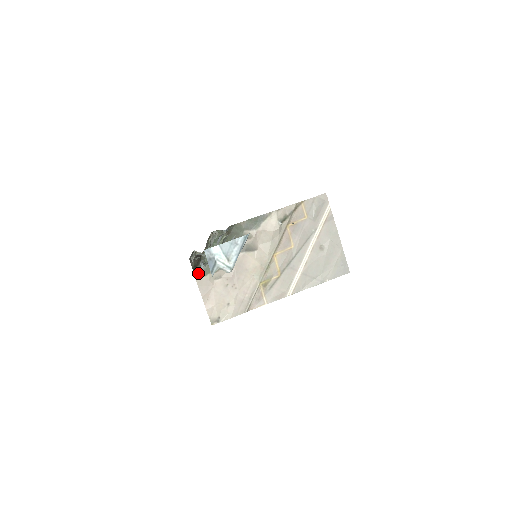
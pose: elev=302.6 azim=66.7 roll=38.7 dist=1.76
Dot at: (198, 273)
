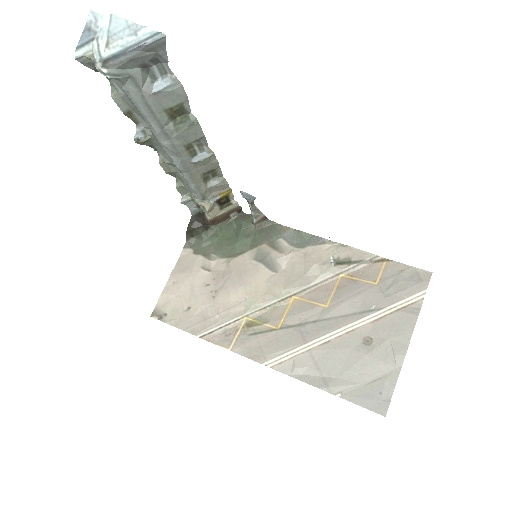
Dot at: (192, 246)
